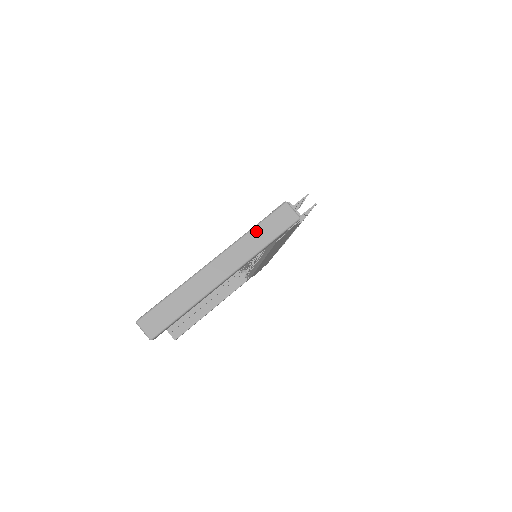
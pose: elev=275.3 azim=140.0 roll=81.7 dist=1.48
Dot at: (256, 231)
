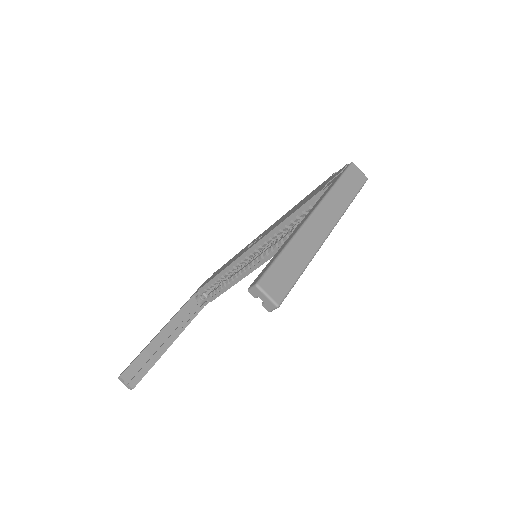
Dot at: (339, 187)
